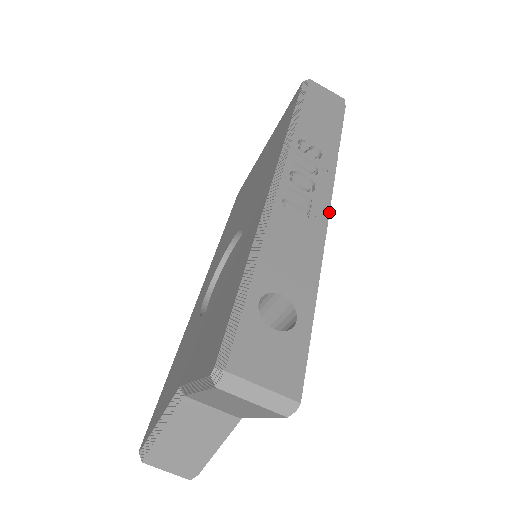
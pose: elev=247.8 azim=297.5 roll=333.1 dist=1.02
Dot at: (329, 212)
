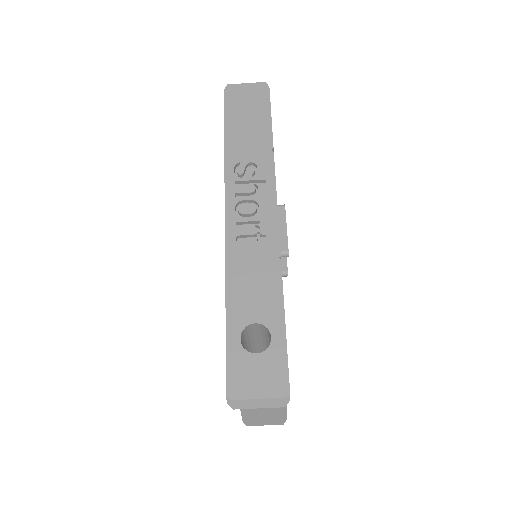
Dot at: (278, 221)
